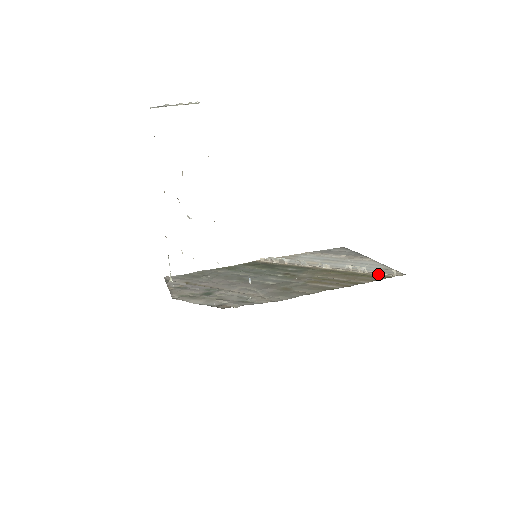
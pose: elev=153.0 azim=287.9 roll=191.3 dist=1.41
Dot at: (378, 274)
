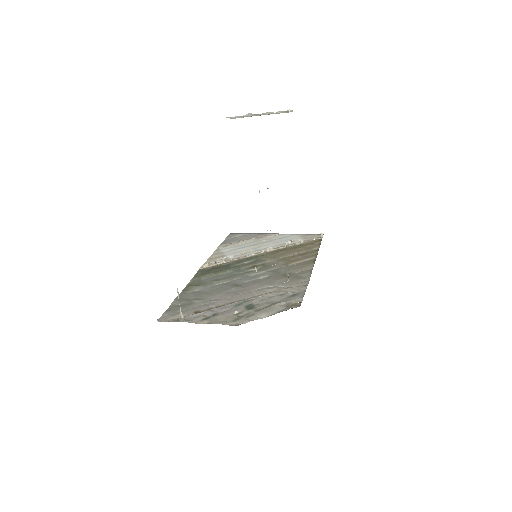
Dot at: (311, 240)
